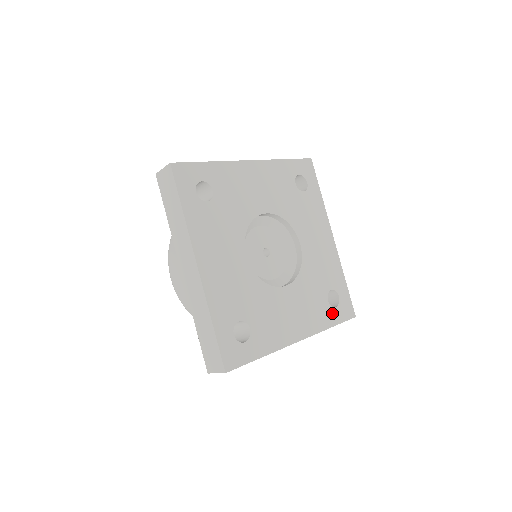
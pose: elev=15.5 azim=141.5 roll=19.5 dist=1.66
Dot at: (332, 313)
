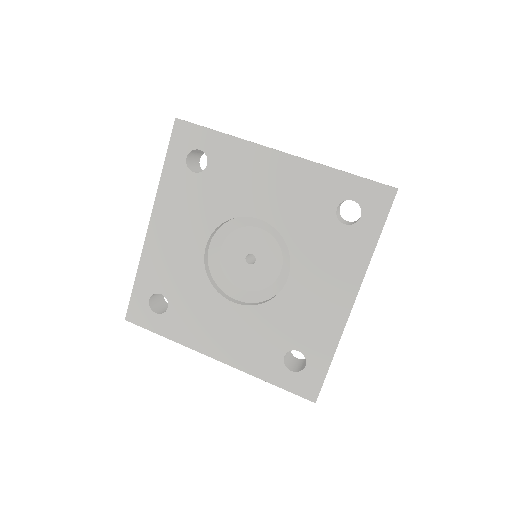
Dot at: (280, 371)
